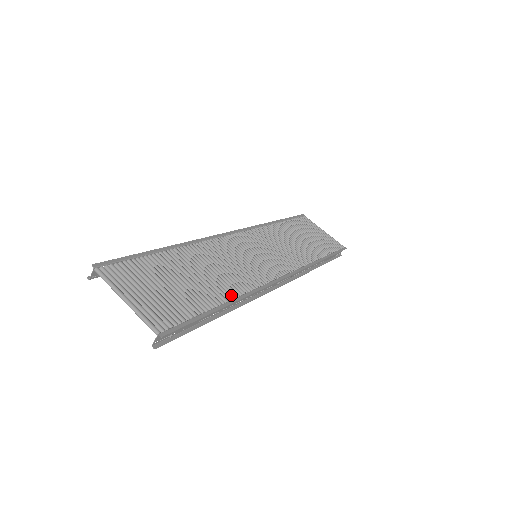
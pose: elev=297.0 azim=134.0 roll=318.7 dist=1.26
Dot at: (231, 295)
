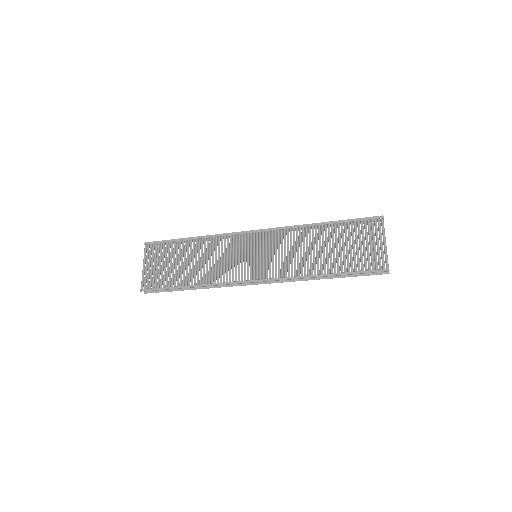
Dot at: (197, 282)
